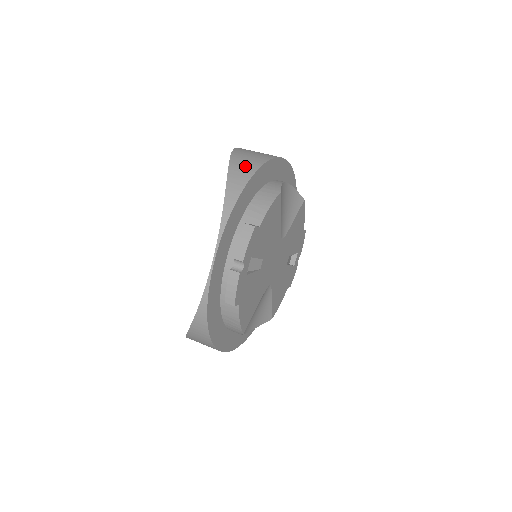
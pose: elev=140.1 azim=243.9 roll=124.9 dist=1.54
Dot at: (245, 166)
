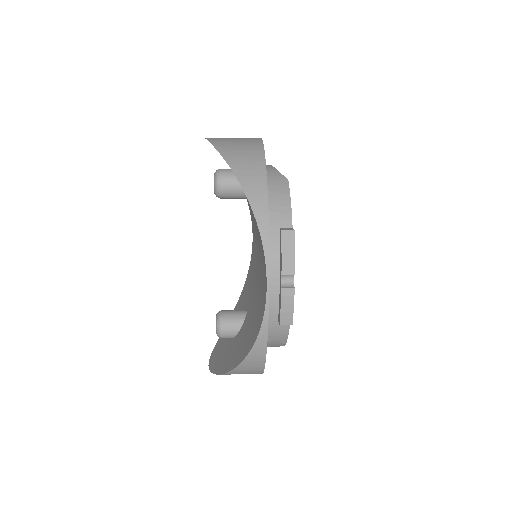
Dot at: (248, 161)
